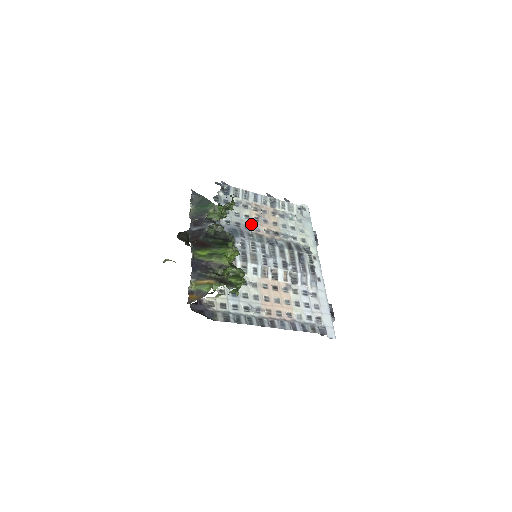
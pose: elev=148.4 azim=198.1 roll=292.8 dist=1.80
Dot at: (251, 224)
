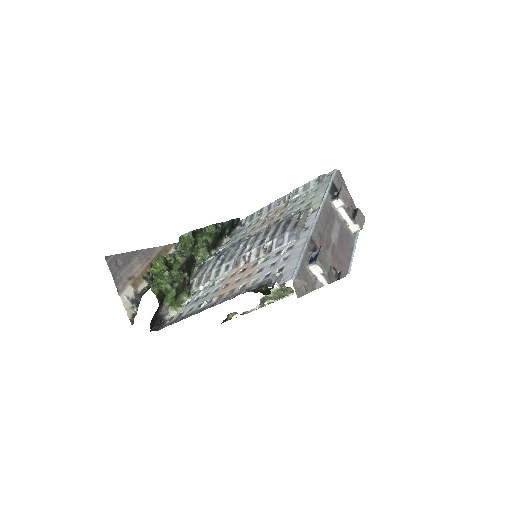
Dot at: (253, 232)
